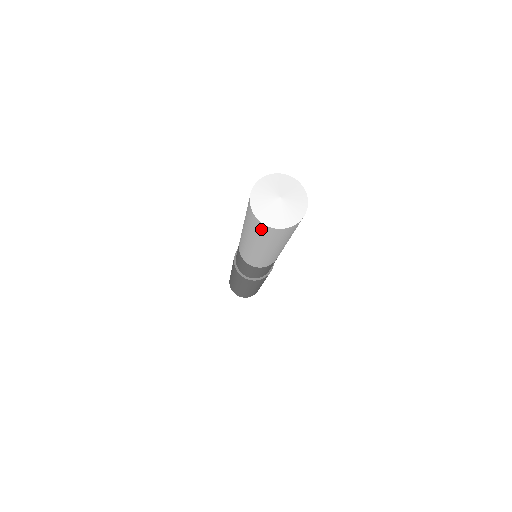
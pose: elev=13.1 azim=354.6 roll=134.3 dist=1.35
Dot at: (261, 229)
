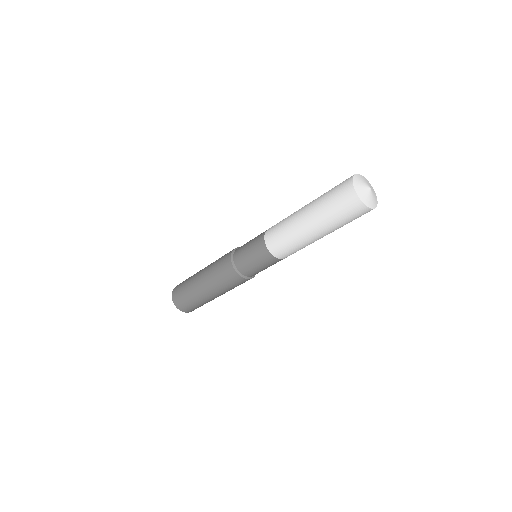
Dot at: (346, 199)
